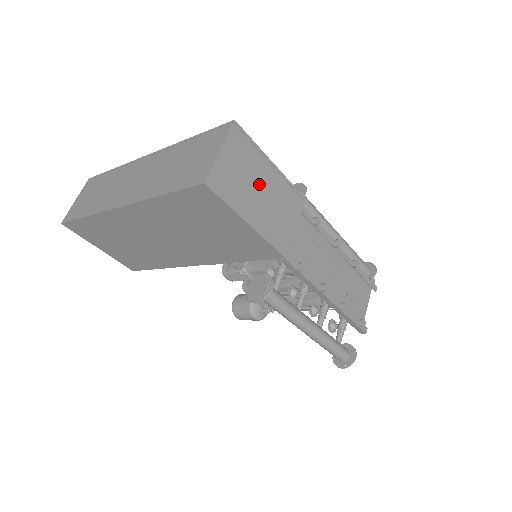
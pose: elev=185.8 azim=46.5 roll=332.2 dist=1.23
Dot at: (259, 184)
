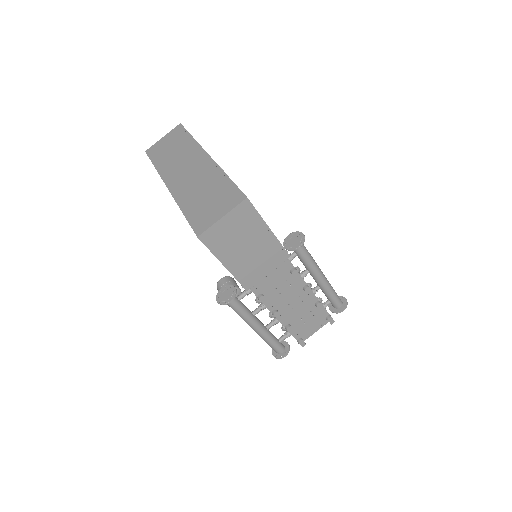
Dot at: (248, 242)
